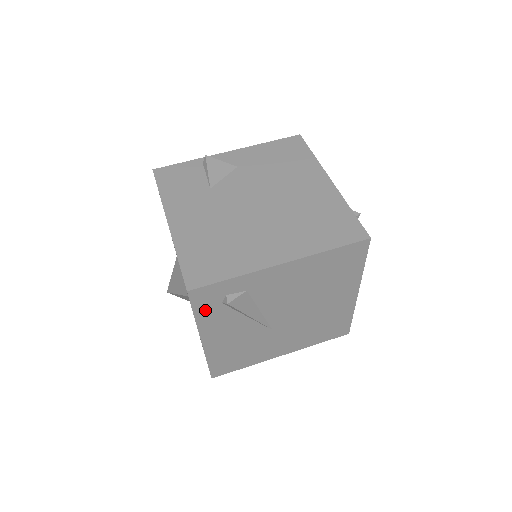
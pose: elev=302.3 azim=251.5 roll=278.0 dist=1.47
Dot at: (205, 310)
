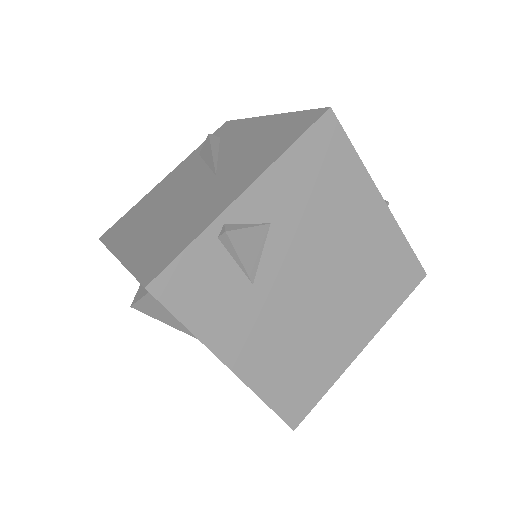
Dot at: occluded
